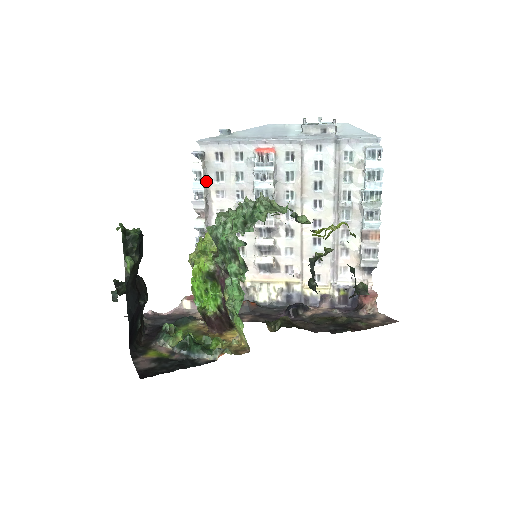
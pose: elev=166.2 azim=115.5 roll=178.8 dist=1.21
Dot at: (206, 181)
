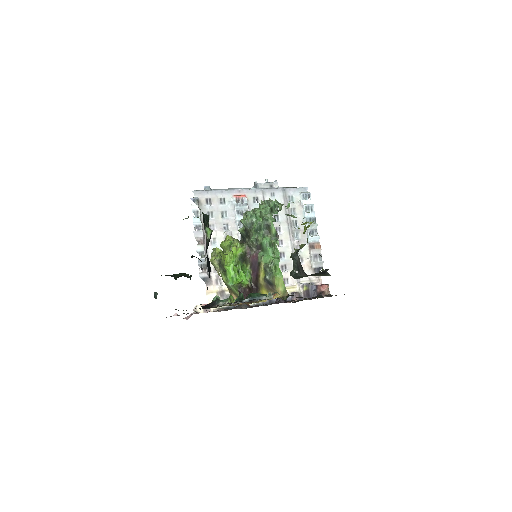
Dot at: (201, 218)
